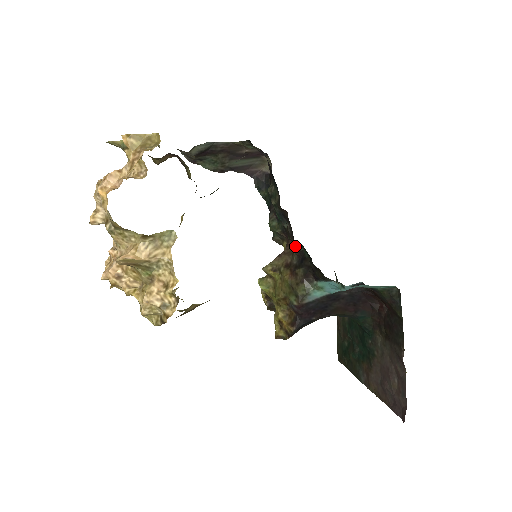
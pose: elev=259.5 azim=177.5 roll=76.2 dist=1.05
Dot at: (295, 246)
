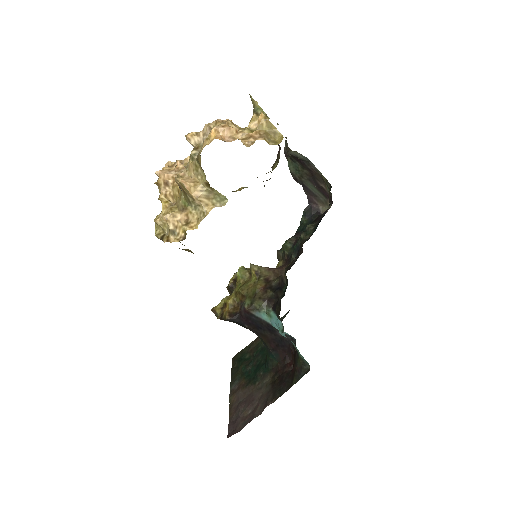
Dot at: (284, 276)
